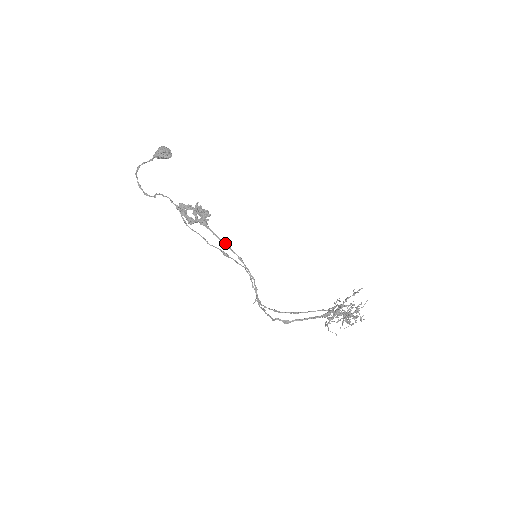
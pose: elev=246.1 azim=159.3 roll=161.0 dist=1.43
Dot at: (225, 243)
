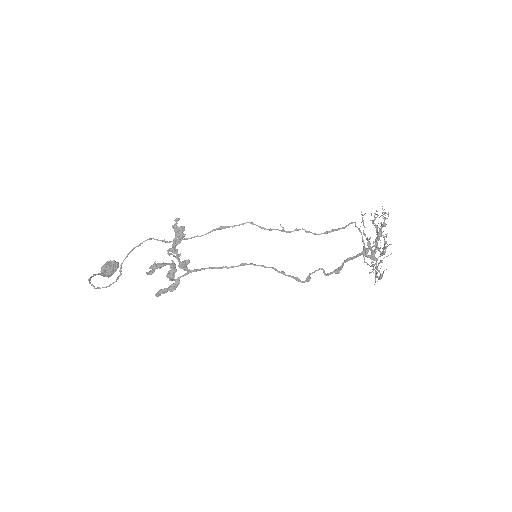
Dot at: (219, 267)
